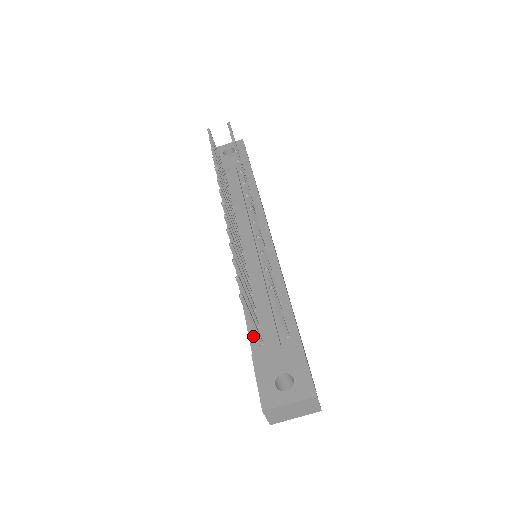
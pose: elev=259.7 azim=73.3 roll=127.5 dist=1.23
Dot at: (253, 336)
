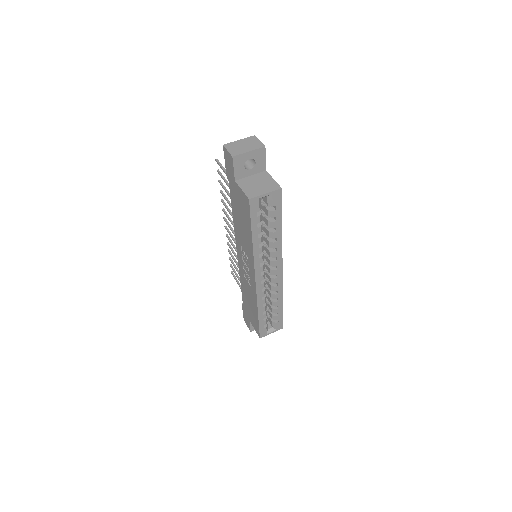
Dot at: occluded
